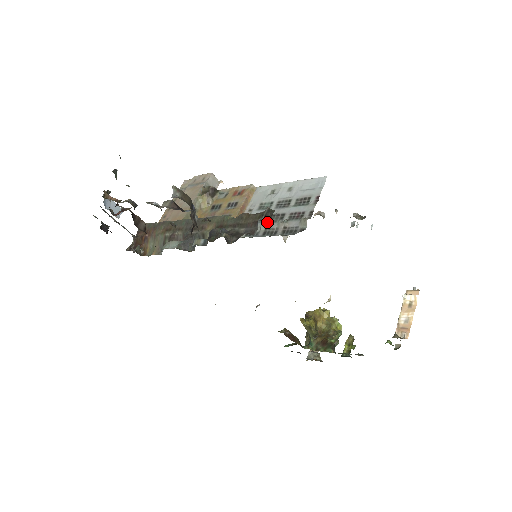
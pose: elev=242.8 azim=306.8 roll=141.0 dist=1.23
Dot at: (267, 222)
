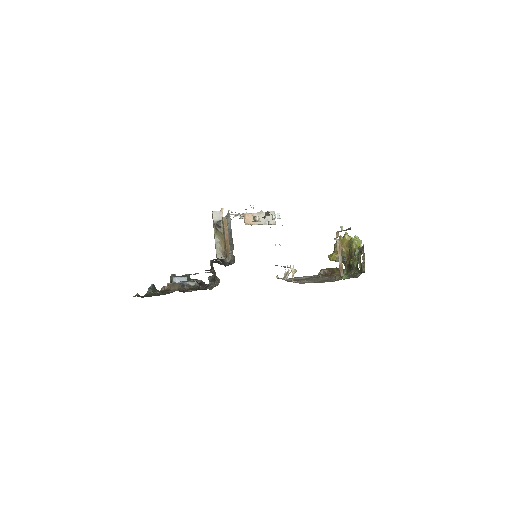
Dot at: (230, 252)
